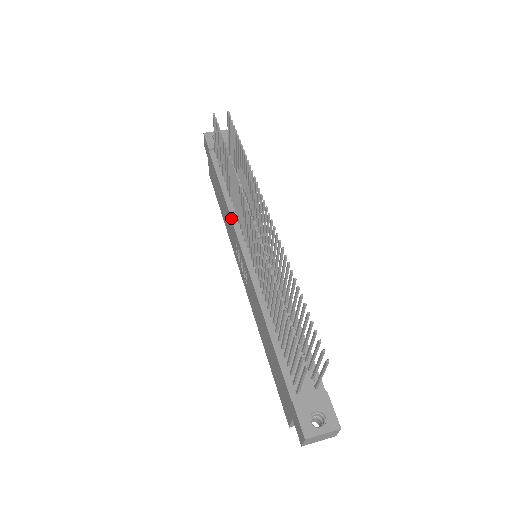
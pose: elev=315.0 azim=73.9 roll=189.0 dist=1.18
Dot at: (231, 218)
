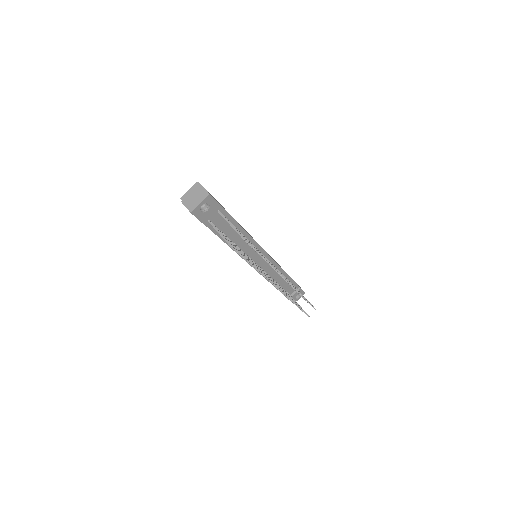
Dot at: (241, 257)
